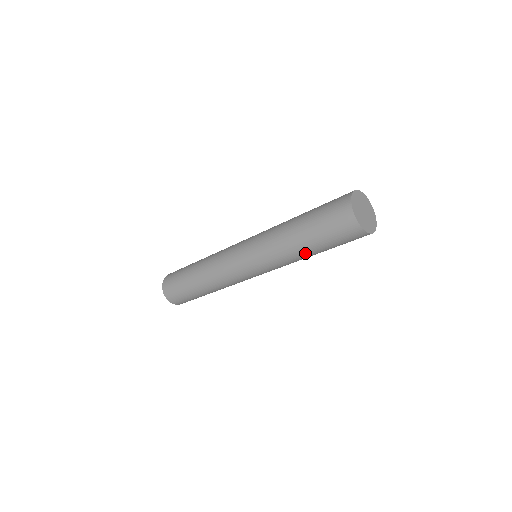
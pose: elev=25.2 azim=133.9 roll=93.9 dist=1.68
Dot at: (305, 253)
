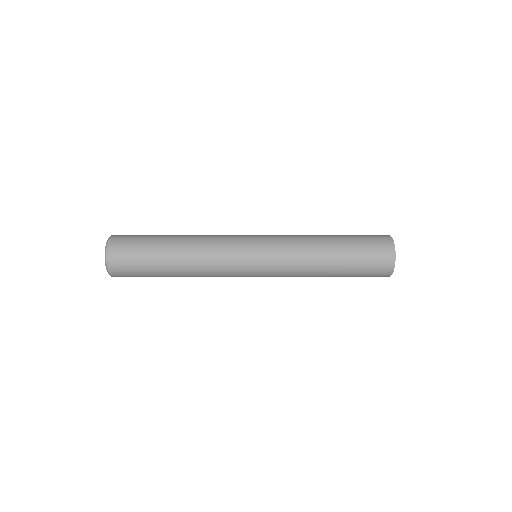
Dot at: (326, 271)
